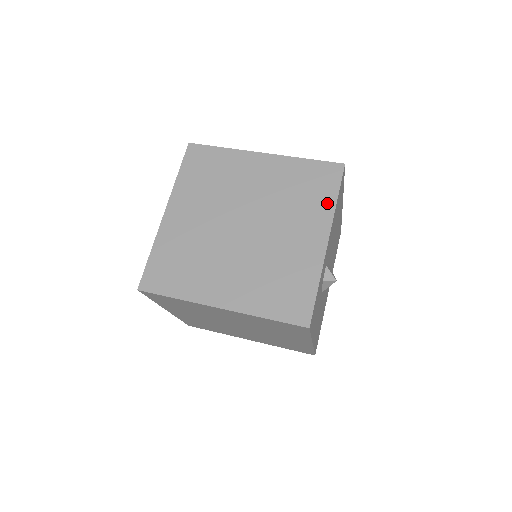
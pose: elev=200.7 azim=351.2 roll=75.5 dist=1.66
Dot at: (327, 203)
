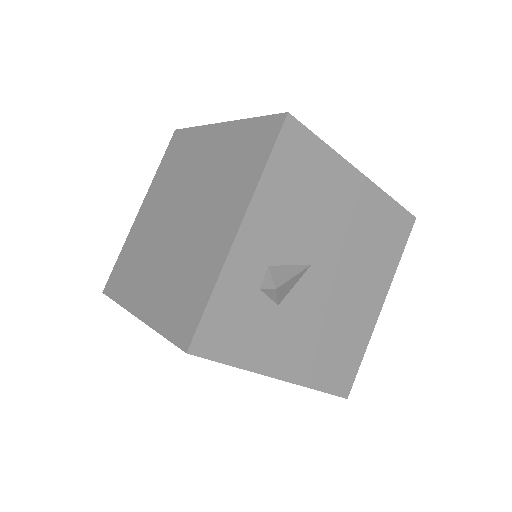
Dot at: (253, 175)
